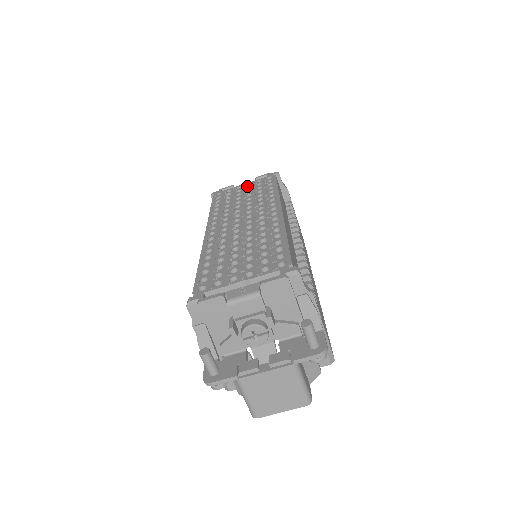
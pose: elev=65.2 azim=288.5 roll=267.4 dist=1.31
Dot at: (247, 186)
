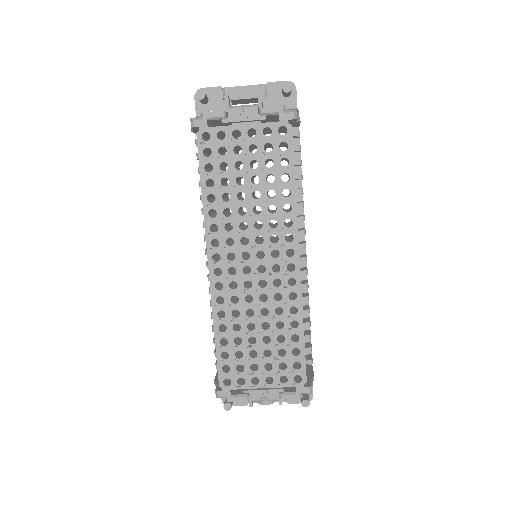
Dot at: (249, 140)
